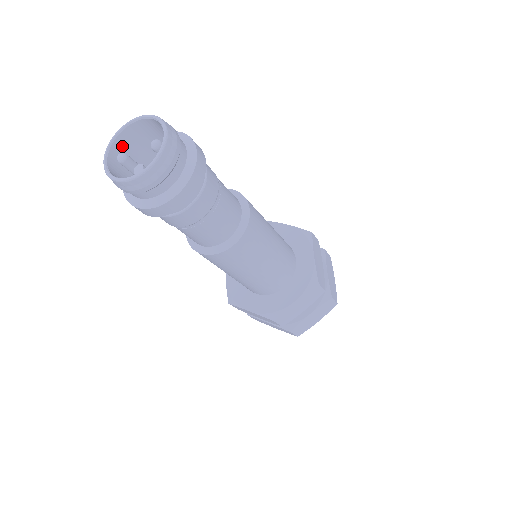
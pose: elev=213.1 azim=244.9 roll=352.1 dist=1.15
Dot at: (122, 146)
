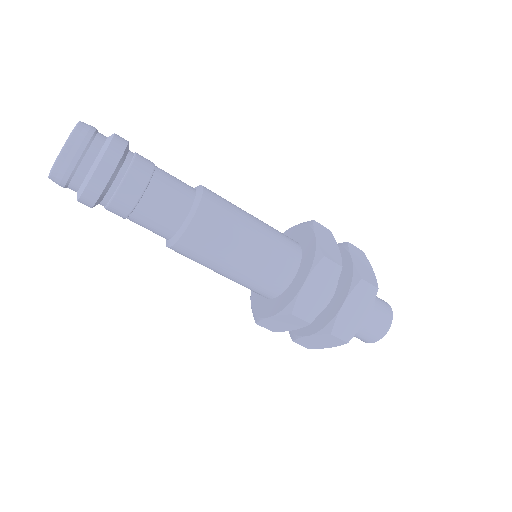
Dot at: occluded
